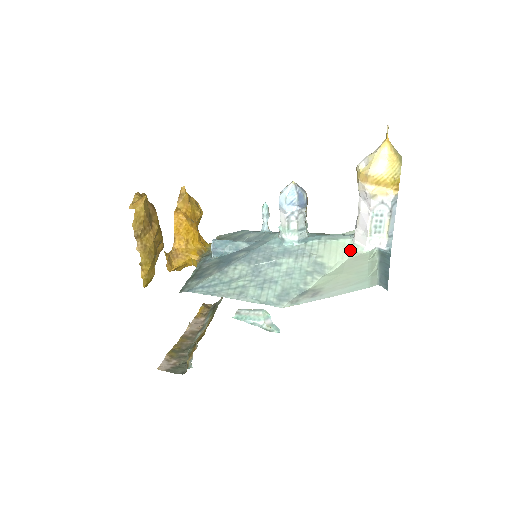
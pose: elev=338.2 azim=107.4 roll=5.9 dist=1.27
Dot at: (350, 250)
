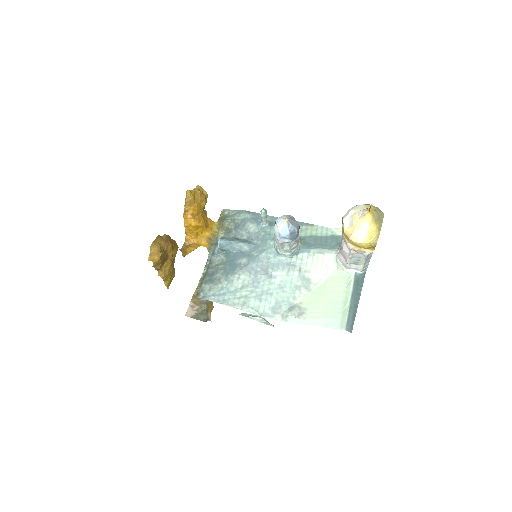
Dot at: (333, 267)
